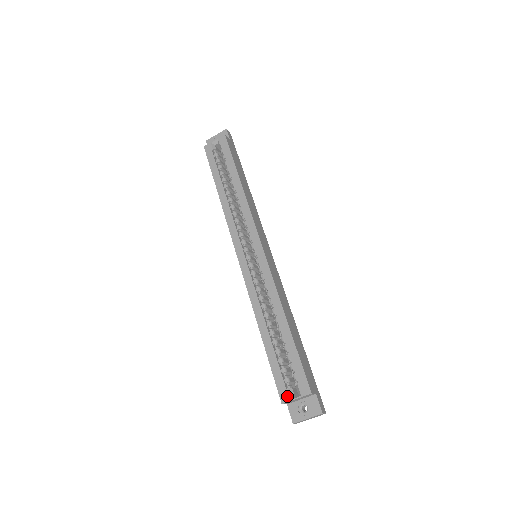
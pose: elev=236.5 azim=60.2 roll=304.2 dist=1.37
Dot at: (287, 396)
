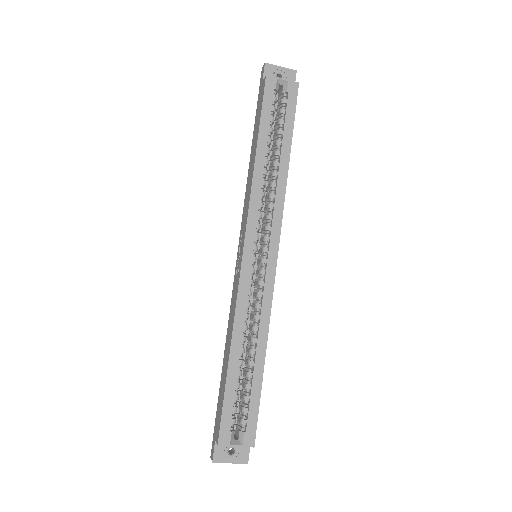
Dot at: (228, 439)
